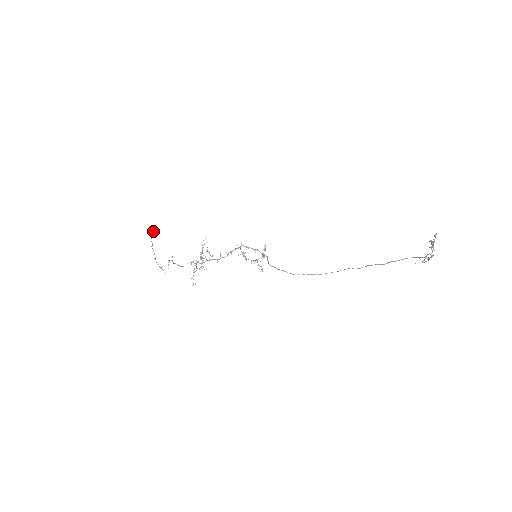
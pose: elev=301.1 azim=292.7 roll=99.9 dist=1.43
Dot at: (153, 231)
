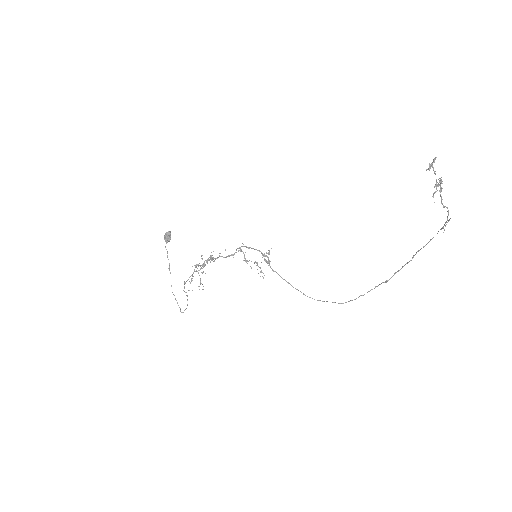
Dot at: (167, 237)
